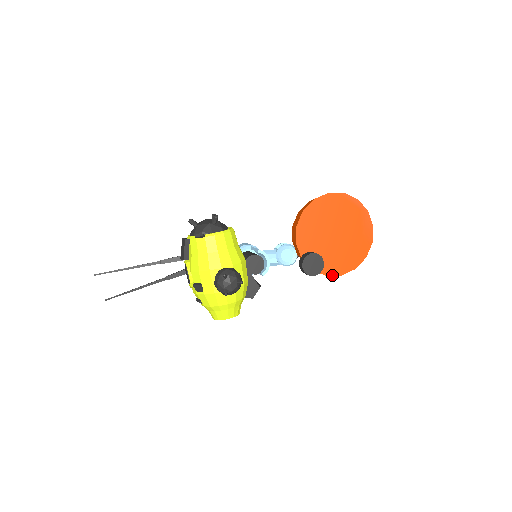
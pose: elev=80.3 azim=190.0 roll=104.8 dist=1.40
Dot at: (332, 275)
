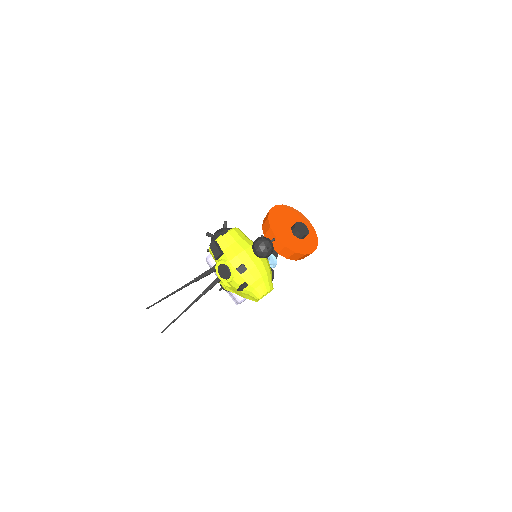
Dot at: (308, 254)
